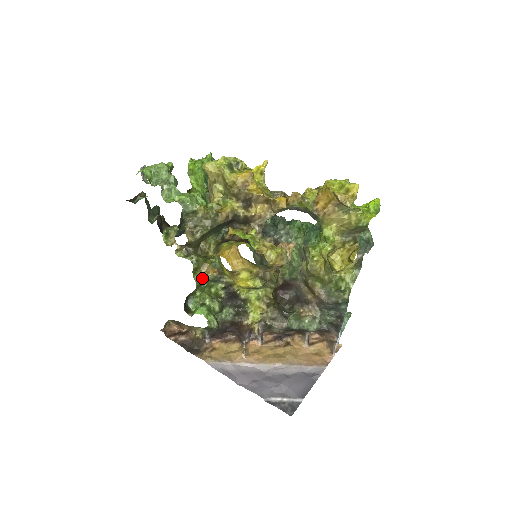
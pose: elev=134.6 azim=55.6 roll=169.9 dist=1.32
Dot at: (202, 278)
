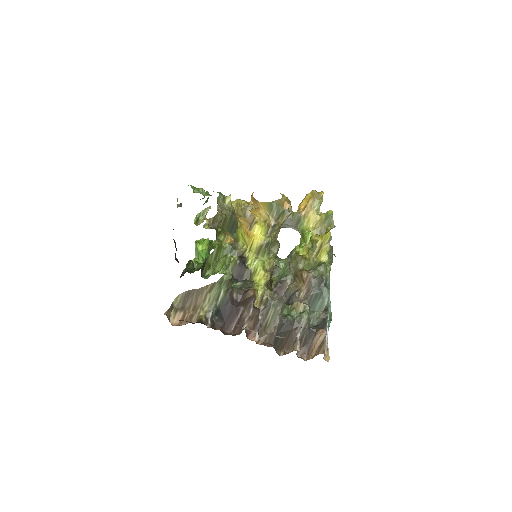
Dot at: (222, 243)
